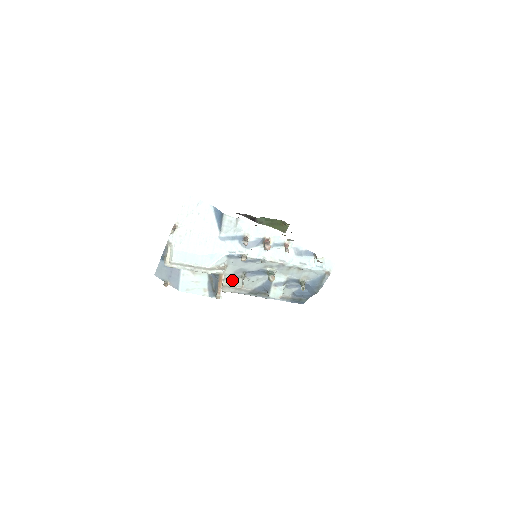
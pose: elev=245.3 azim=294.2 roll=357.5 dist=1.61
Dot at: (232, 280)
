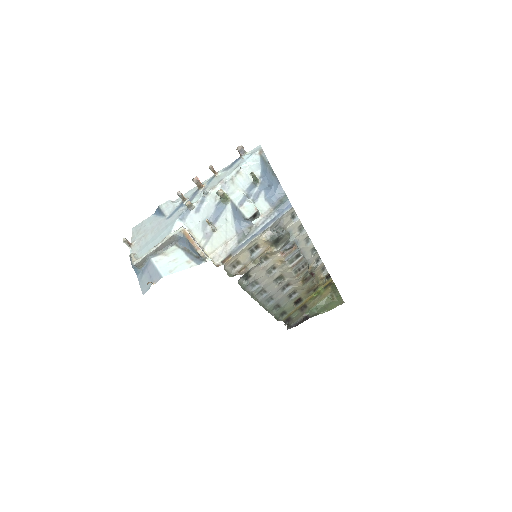
Dot at: (211, 243)
